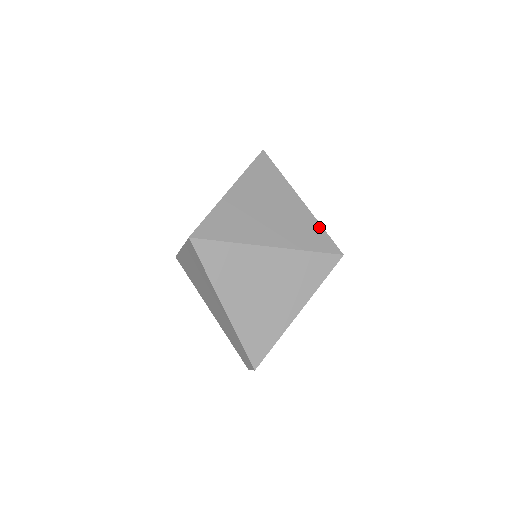
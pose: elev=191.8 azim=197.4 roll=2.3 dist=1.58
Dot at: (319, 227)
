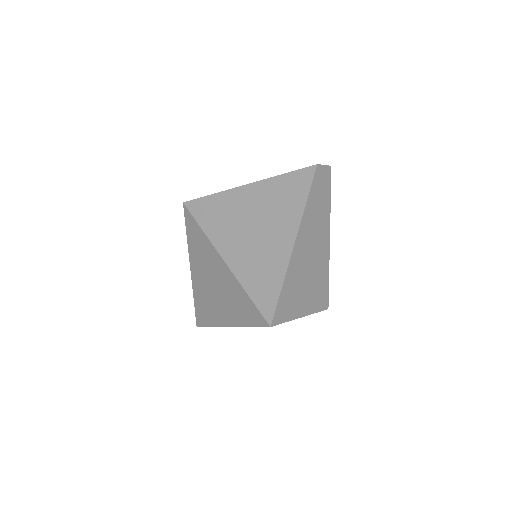
Dot at: (279, 283)
